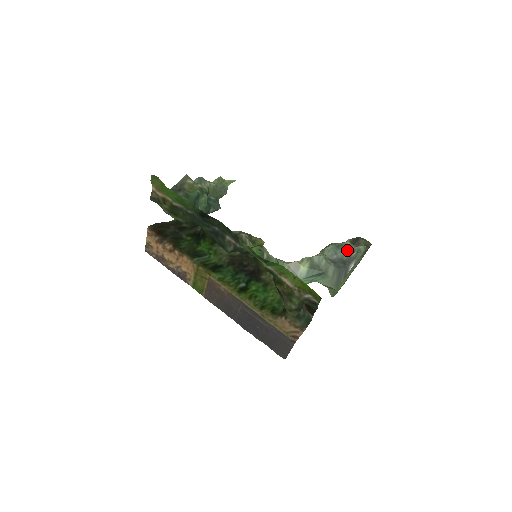
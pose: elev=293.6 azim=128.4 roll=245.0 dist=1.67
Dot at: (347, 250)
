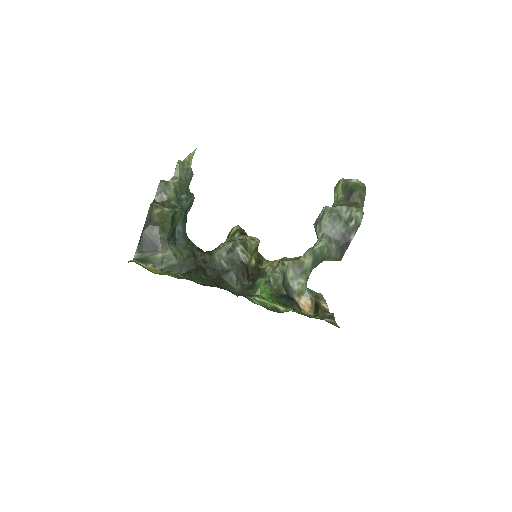
Dot at: (344, 218)
